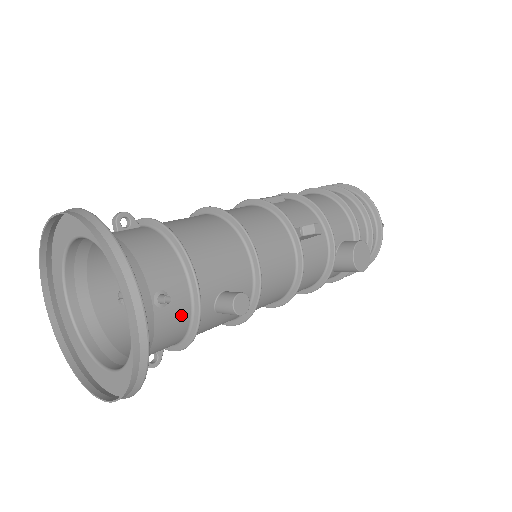
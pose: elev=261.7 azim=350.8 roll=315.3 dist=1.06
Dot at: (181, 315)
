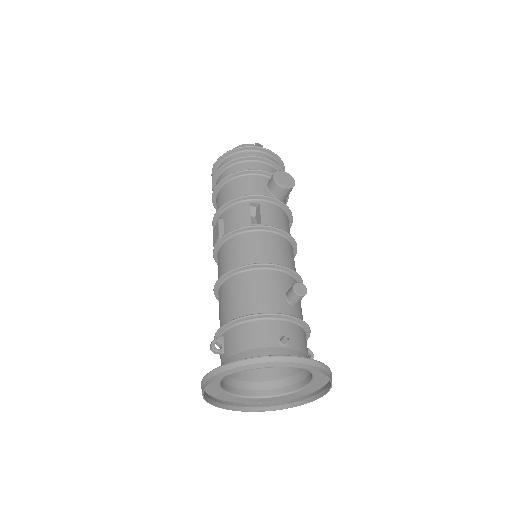
Dot at: (294, 331)
